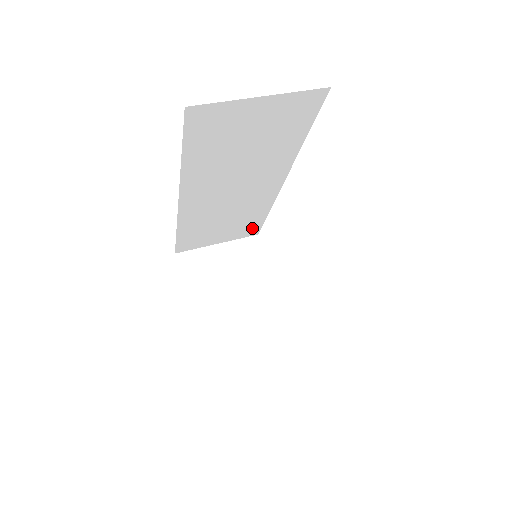
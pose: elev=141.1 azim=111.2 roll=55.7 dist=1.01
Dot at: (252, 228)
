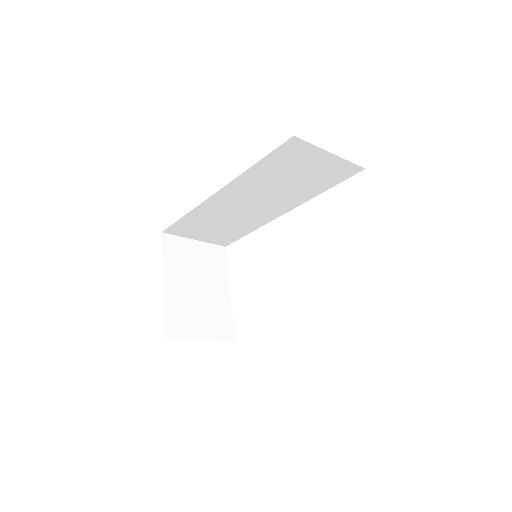
Dot at: (228, 239)
